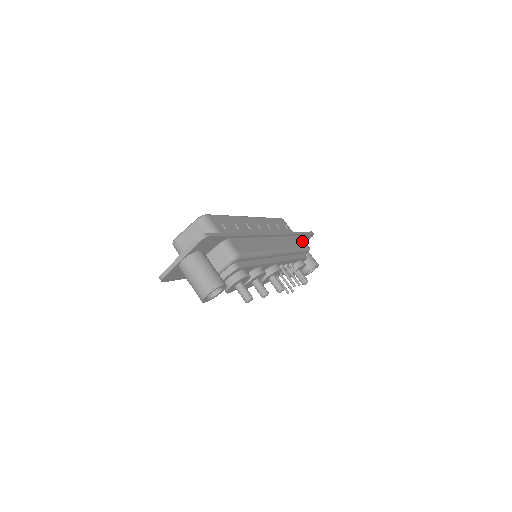
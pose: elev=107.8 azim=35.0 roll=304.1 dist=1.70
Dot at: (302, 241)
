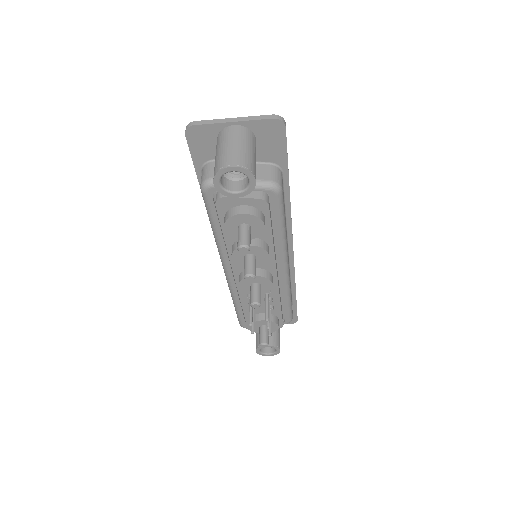
Dot at: occluded
